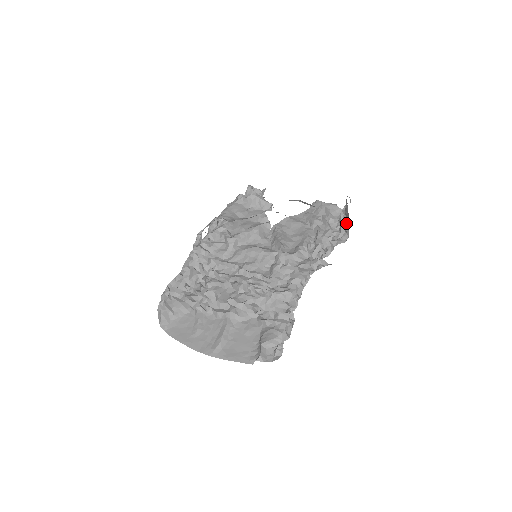
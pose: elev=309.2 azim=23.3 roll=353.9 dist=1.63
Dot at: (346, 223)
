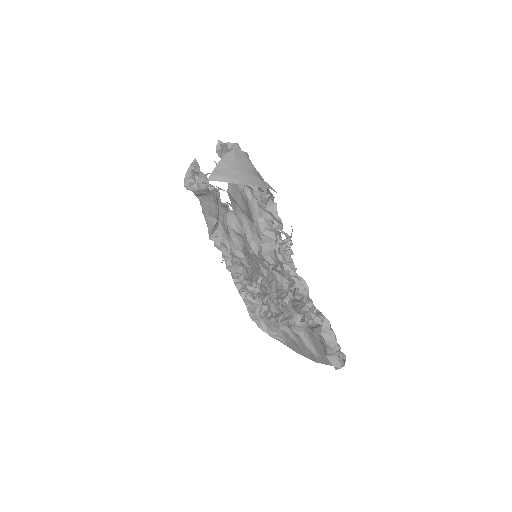
Dot at: occluded
